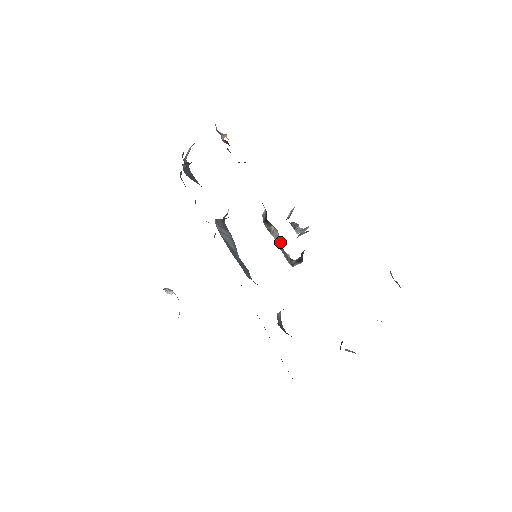
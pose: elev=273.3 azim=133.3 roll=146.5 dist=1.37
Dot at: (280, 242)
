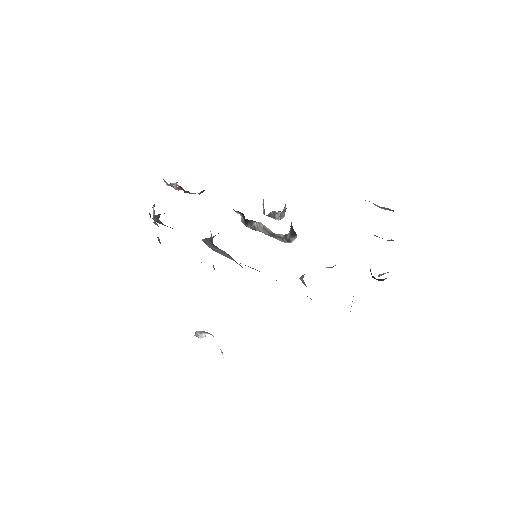
Dot at: (268, 230)
